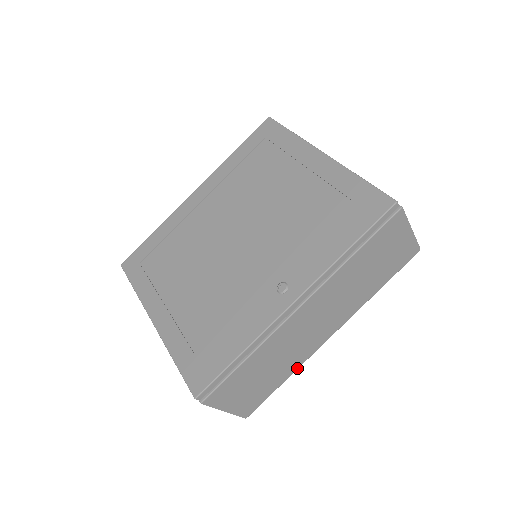
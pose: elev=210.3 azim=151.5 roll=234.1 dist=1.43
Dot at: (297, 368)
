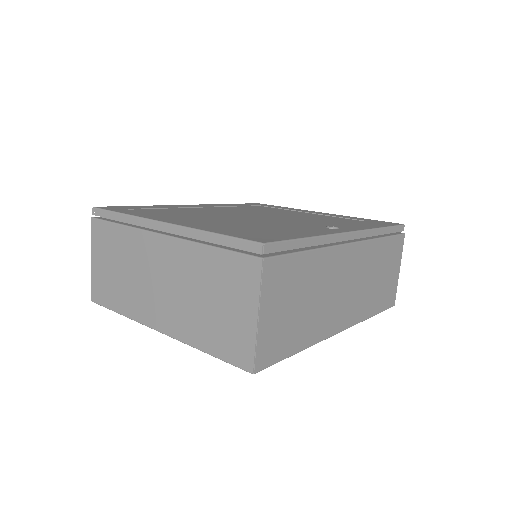
Dot at: (311, 344)
